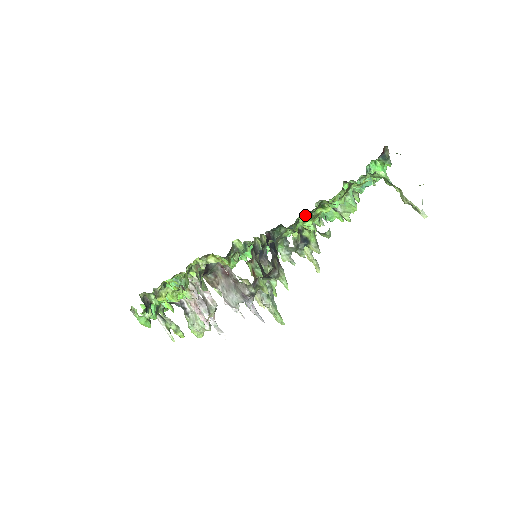
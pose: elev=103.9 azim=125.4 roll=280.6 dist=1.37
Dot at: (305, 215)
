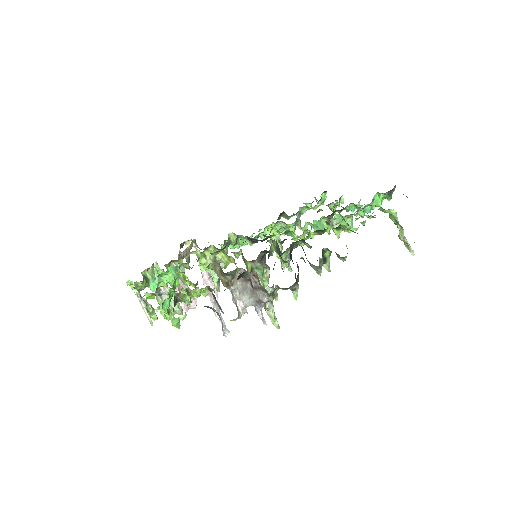
Dot at: (317, 231)
